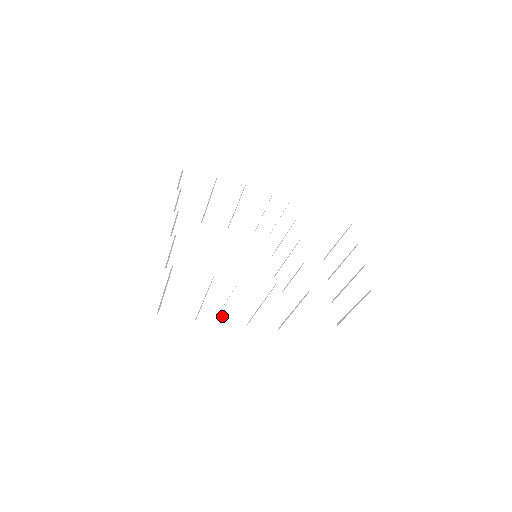
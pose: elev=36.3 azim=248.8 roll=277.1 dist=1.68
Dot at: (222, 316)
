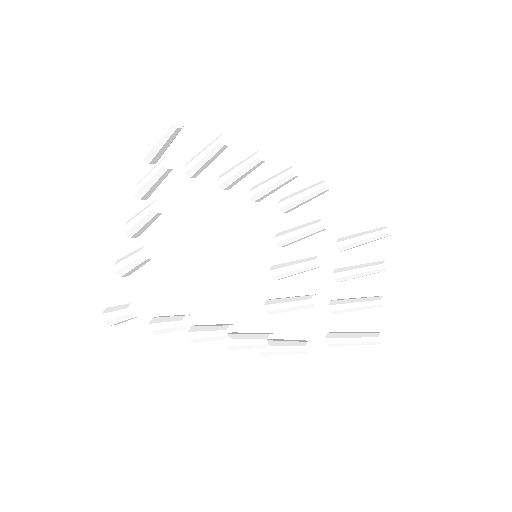
Dot at: (197, 338)
